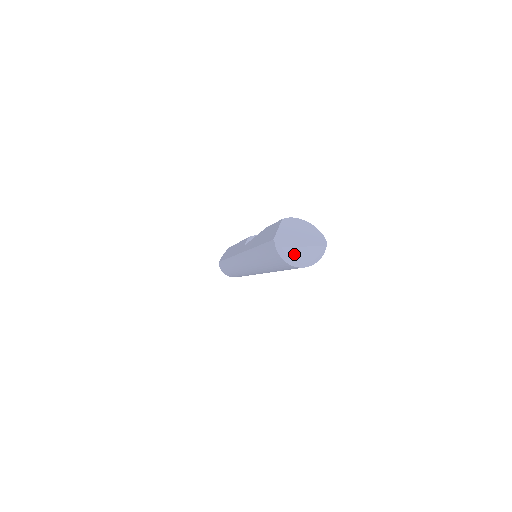
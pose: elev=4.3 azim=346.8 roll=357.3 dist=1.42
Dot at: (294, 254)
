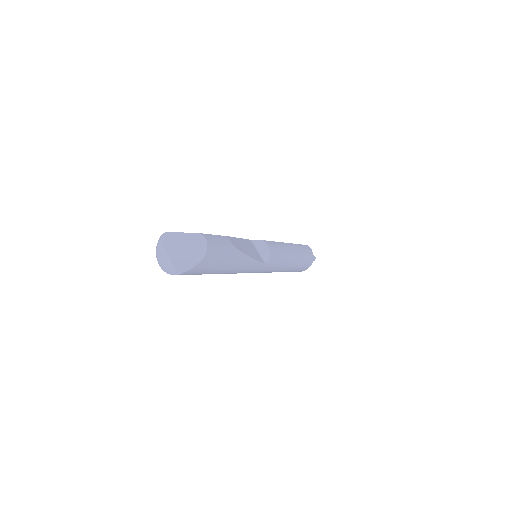
Dot at: (160, 251)
